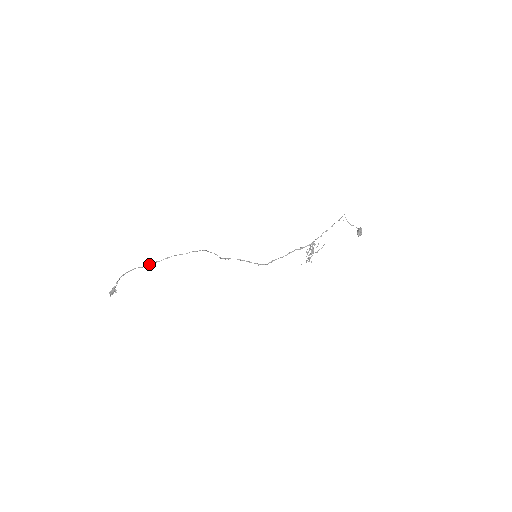
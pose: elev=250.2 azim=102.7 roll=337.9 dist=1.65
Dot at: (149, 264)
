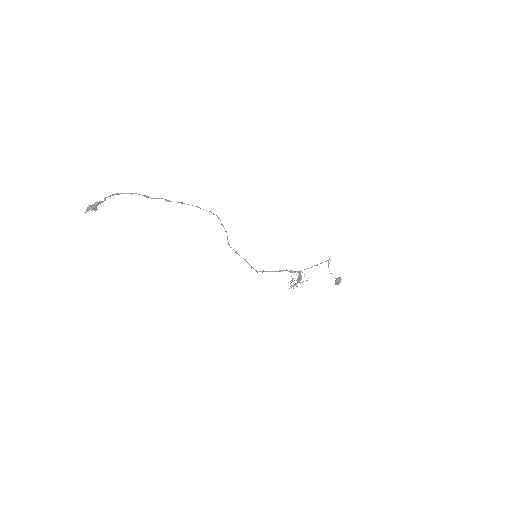
Dot at: (158, 198)
